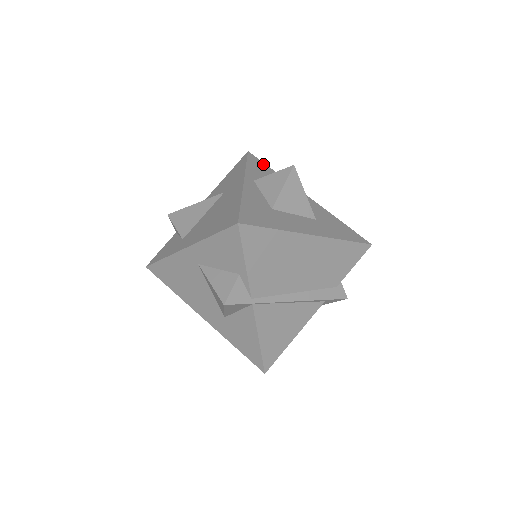
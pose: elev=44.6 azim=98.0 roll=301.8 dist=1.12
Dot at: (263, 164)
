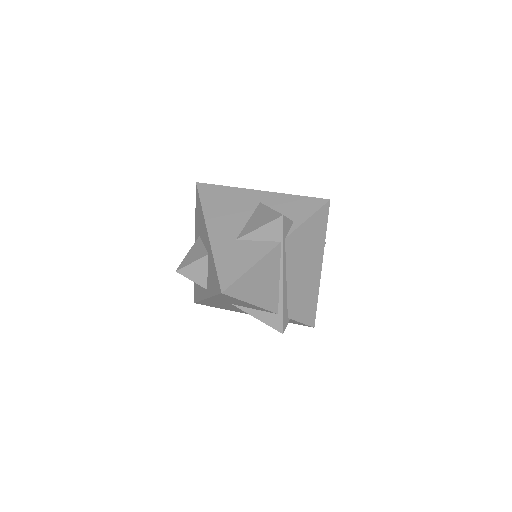
Dot at: occluded
